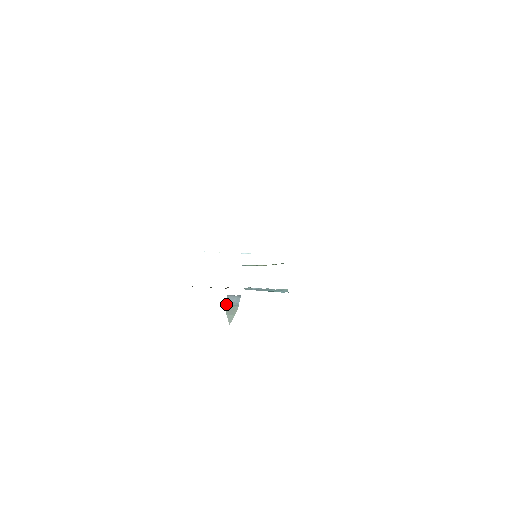
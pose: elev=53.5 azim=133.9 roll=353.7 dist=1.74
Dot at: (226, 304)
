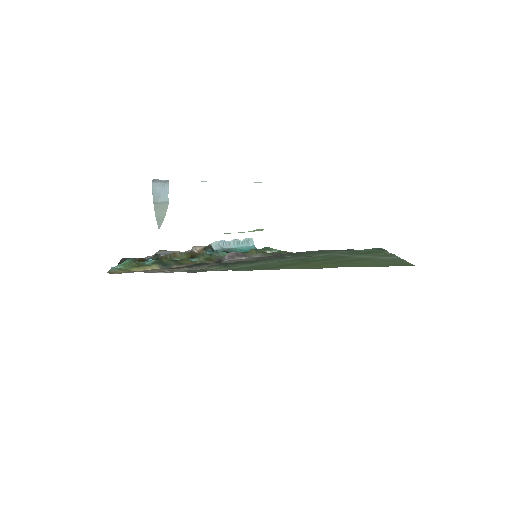
Dot at: (154, 201)
